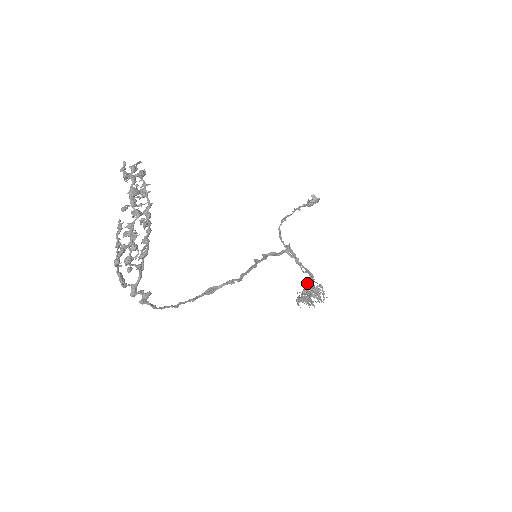
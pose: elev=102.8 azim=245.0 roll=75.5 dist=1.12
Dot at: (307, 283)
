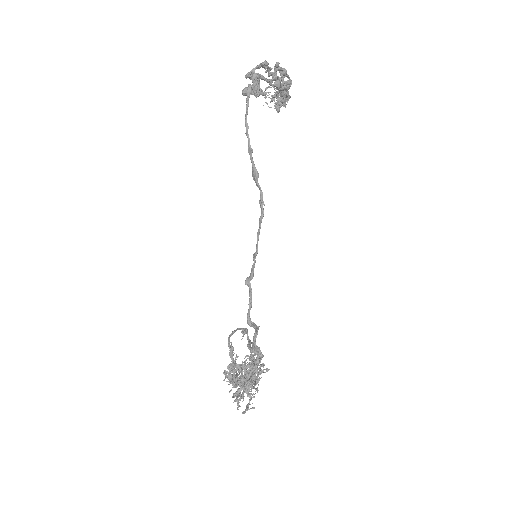
Dot at: occluded
